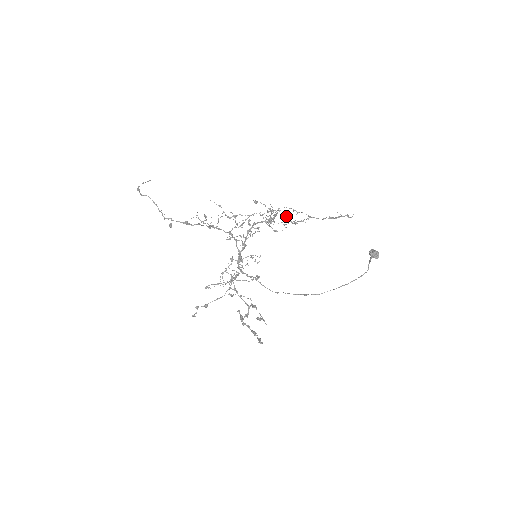
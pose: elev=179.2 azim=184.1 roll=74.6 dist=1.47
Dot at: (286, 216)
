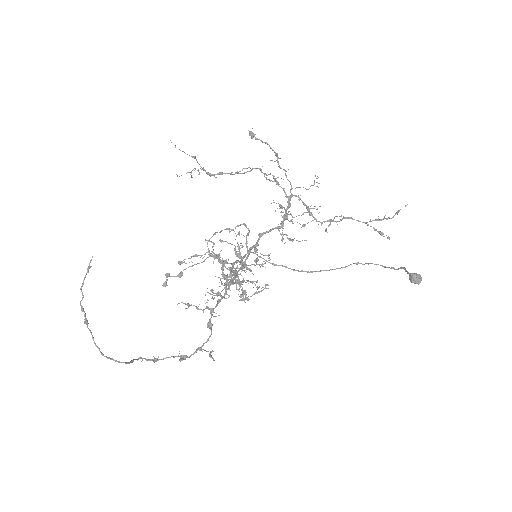
Dot at: (308, 208)
